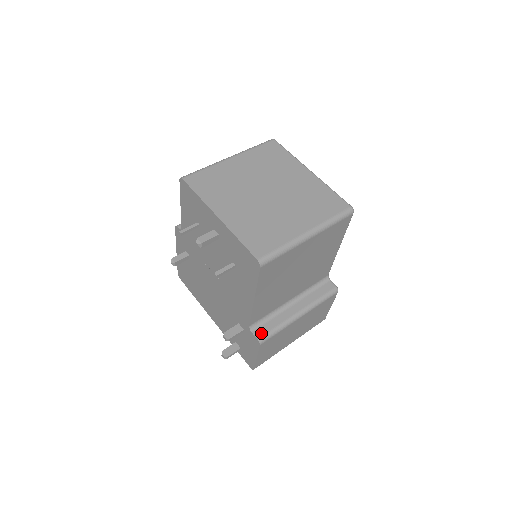
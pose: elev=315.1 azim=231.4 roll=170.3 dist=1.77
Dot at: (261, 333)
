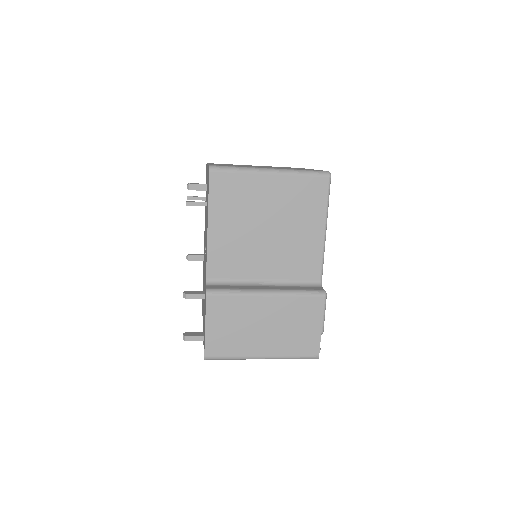
Dot at: (214, 287)
